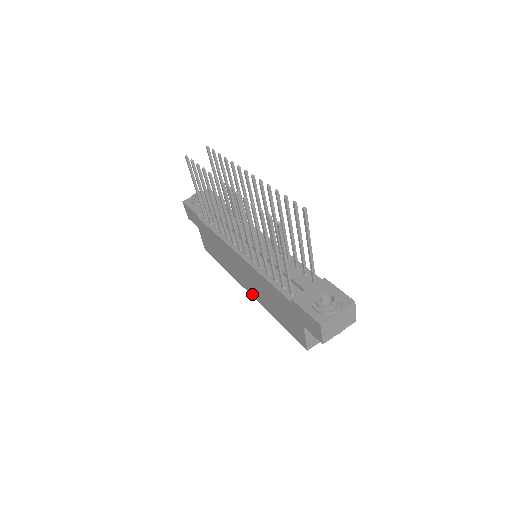
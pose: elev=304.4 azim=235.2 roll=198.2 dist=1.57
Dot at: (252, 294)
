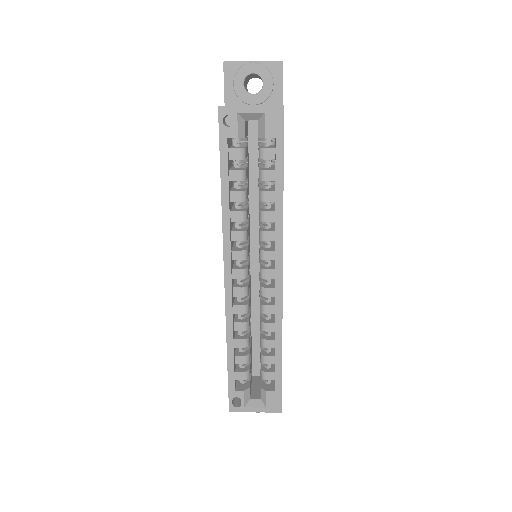
Dot at: (224, 262)
